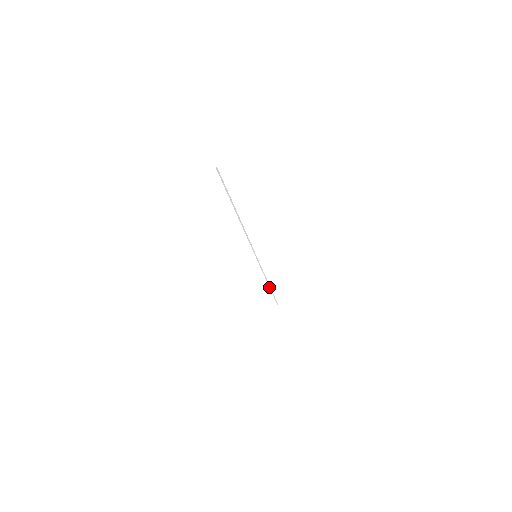
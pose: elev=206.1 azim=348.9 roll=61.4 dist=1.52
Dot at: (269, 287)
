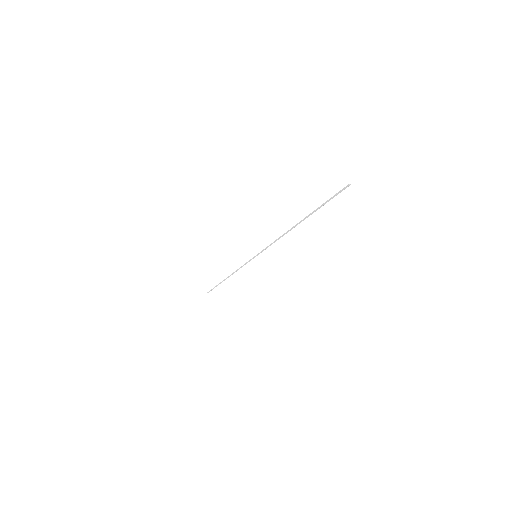
Dot at: (224, 280)
